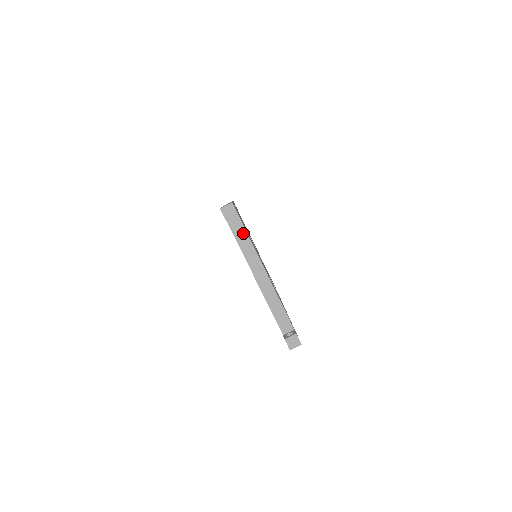
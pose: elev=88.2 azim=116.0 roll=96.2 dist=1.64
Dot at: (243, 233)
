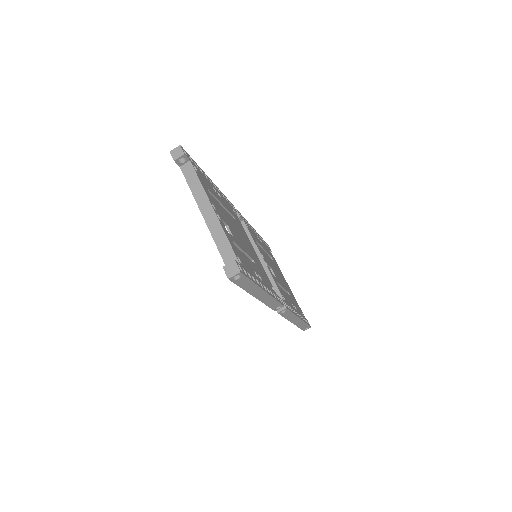
Dot at: (194, 176)
